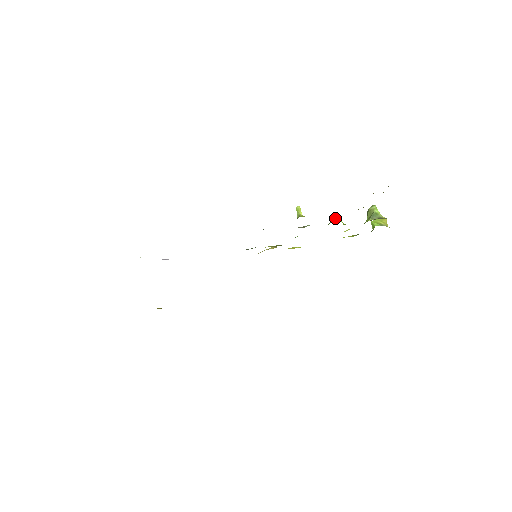
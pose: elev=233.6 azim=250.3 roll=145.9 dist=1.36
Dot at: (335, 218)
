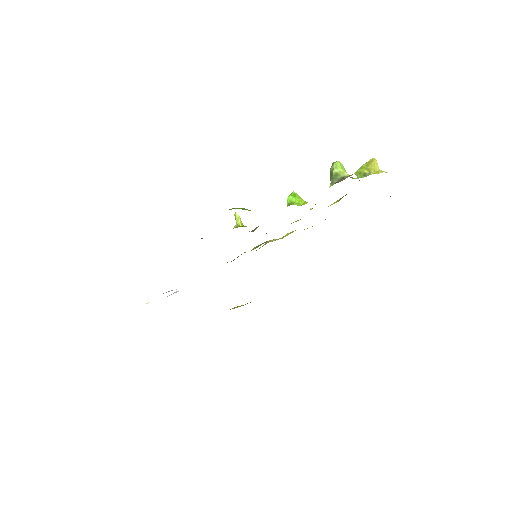
Dot at: (290, 202)
